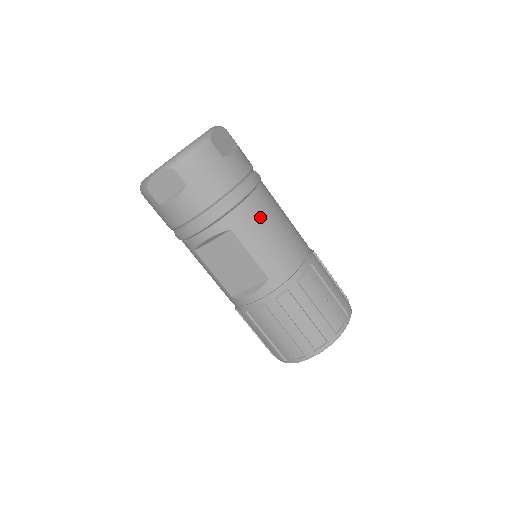
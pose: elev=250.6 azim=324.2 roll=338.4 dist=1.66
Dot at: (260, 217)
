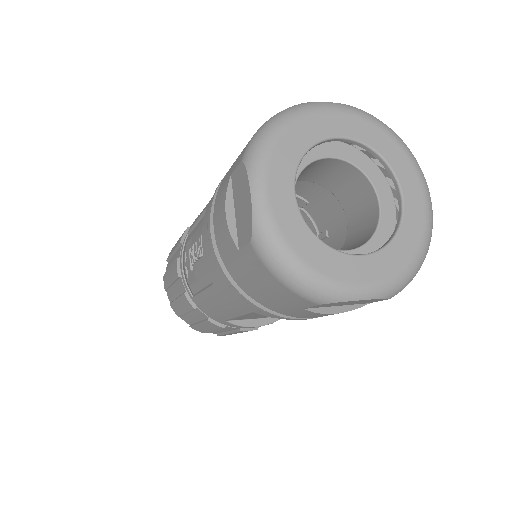
Dot at: occluded
